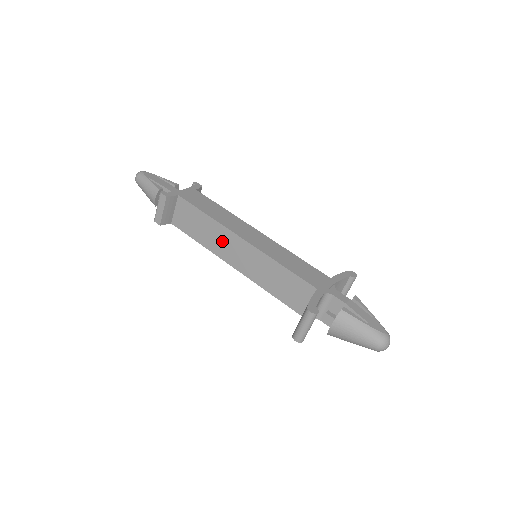
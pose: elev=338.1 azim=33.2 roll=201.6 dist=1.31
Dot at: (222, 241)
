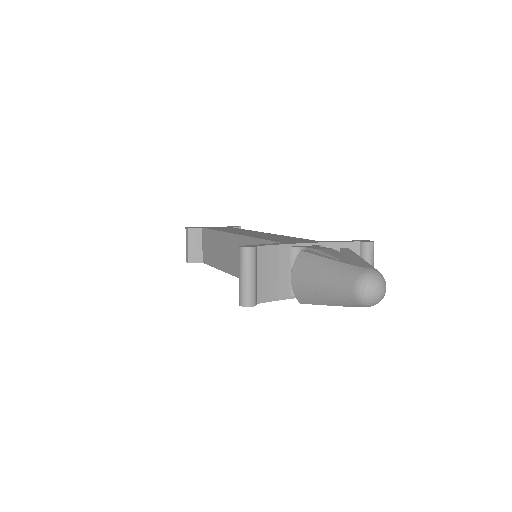
Dot at: (225, 251)
